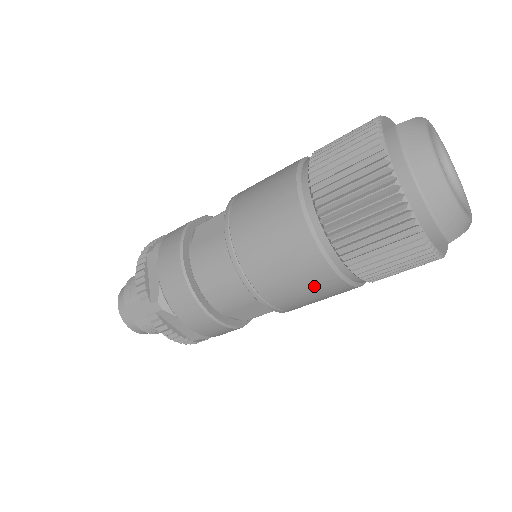
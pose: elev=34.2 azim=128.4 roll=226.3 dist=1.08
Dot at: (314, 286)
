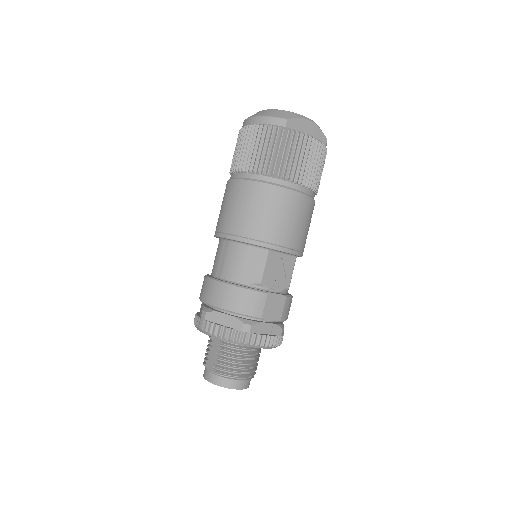
Dot at: (257, 201)
